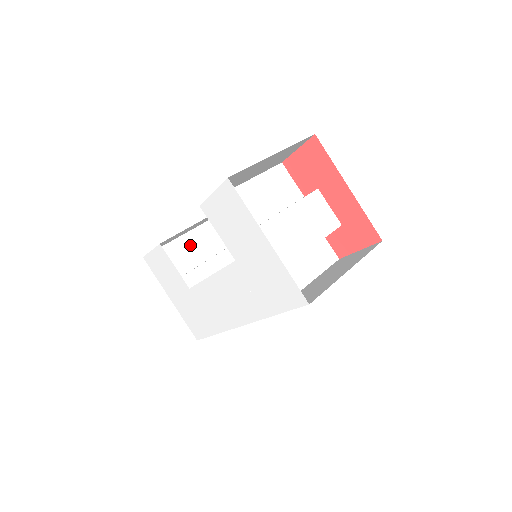
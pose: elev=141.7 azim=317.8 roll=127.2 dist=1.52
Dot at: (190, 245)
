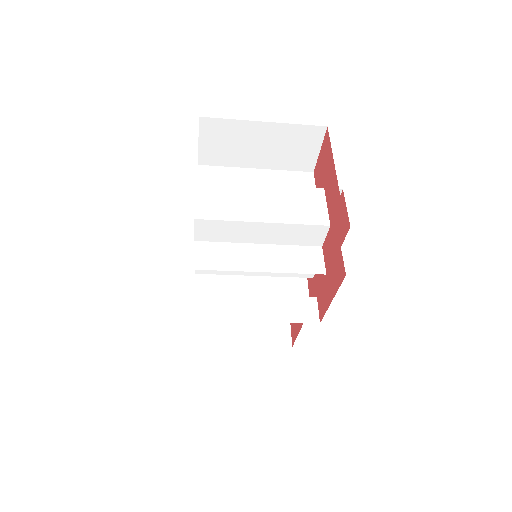
Dot at: occluded
